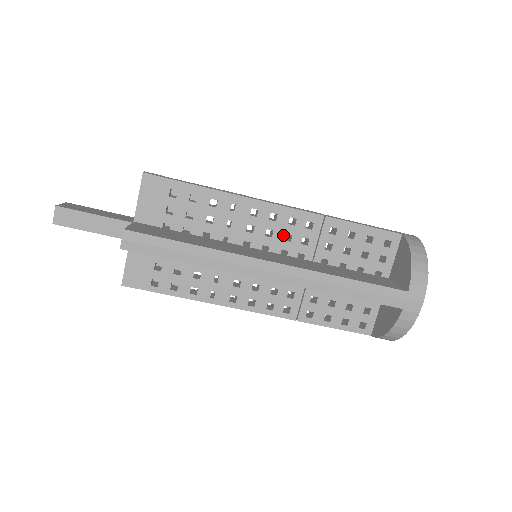
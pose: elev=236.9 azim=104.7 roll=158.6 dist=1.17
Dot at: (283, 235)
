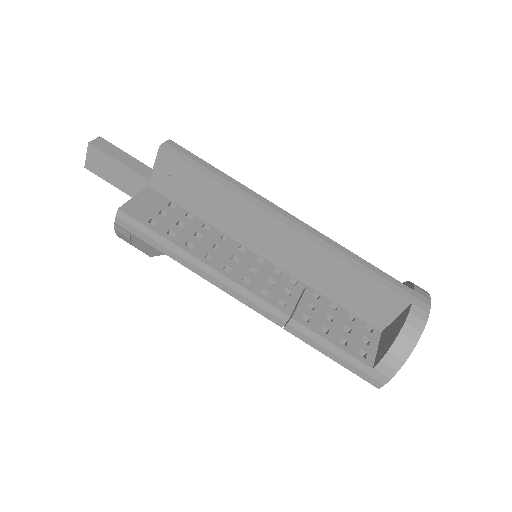
Dot at: occluded
